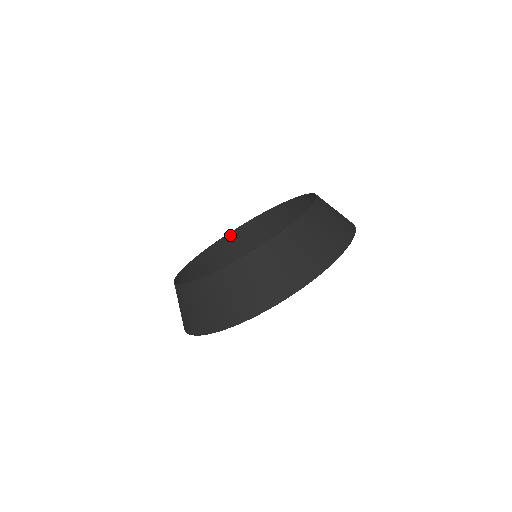
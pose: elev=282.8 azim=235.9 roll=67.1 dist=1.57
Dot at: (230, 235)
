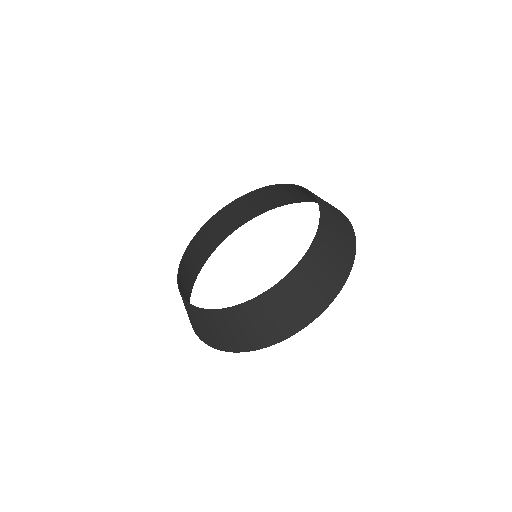
Dot at: (179, 270)
